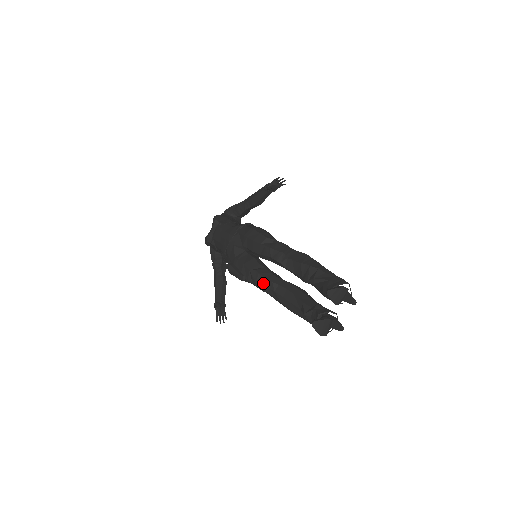
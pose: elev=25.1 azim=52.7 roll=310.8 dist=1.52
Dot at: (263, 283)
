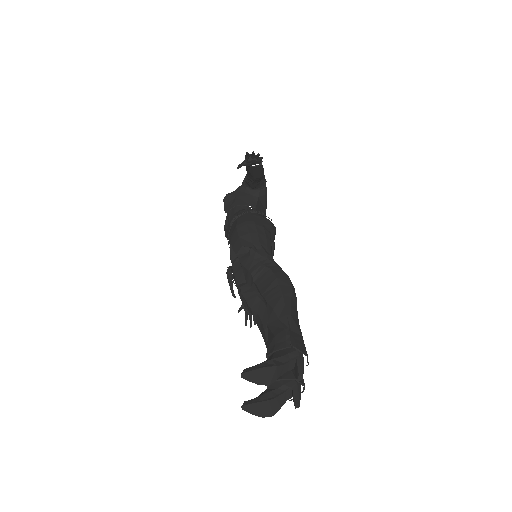
Dot at: (246, 306)
